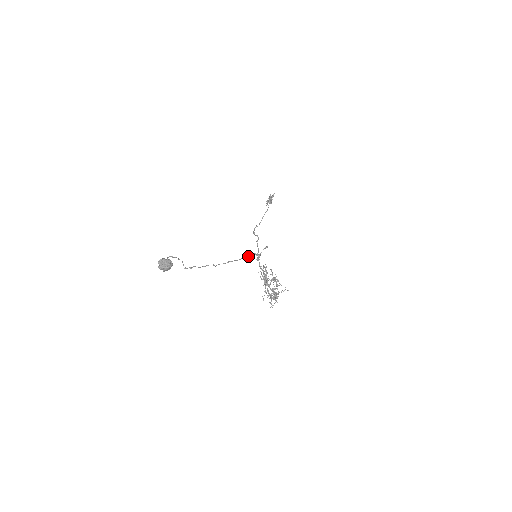
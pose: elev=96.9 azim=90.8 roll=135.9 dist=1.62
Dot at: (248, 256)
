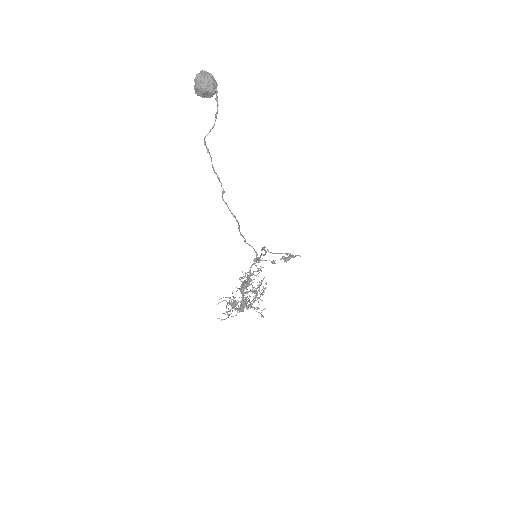
Dot at: (250, 245)
